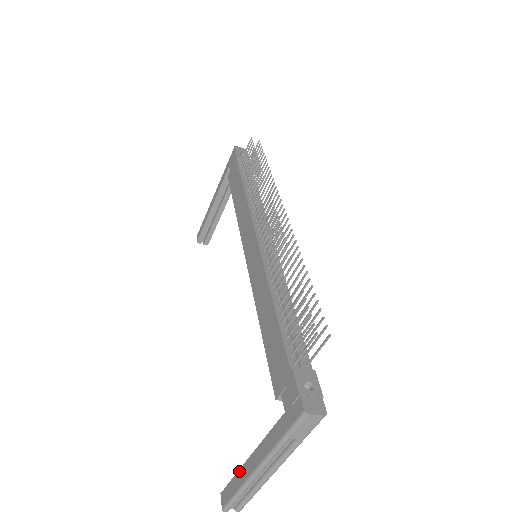
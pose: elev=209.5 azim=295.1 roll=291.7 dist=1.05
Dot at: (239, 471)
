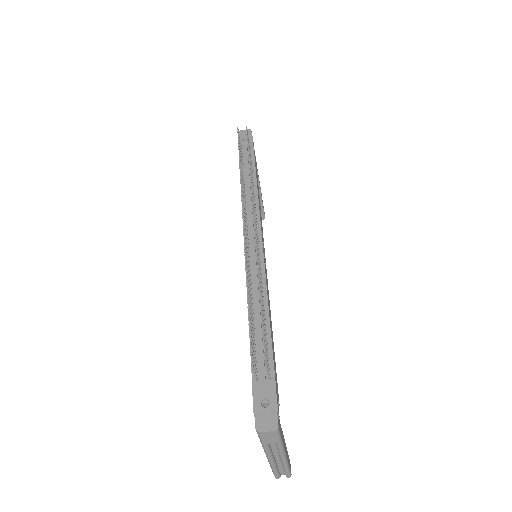
Dot at: occluded
